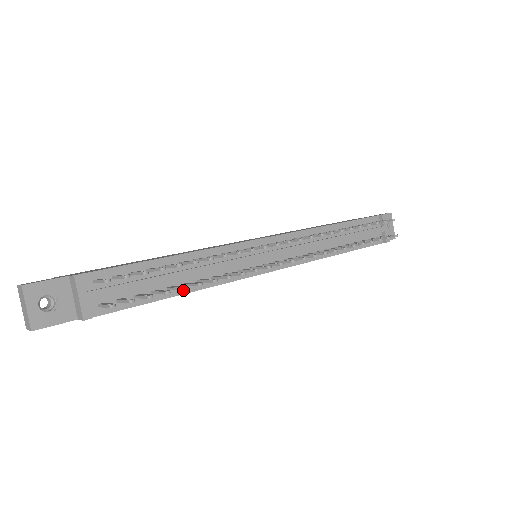
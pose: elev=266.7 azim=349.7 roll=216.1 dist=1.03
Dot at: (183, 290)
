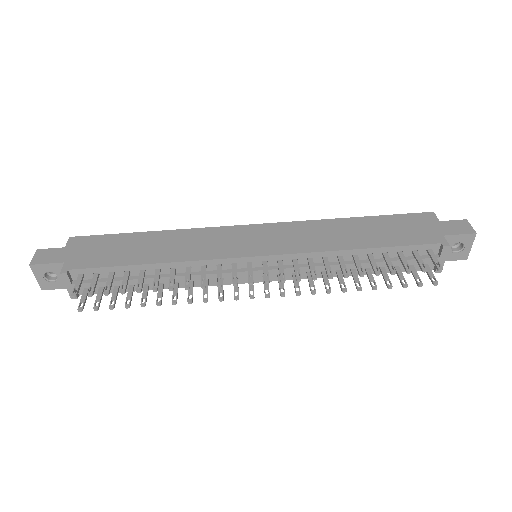
Dot at: (159, 287)
